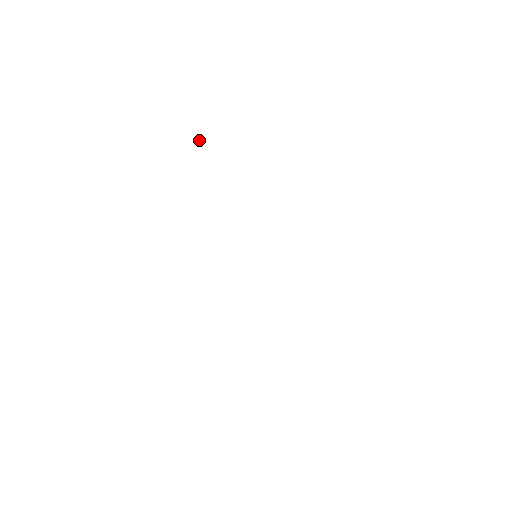
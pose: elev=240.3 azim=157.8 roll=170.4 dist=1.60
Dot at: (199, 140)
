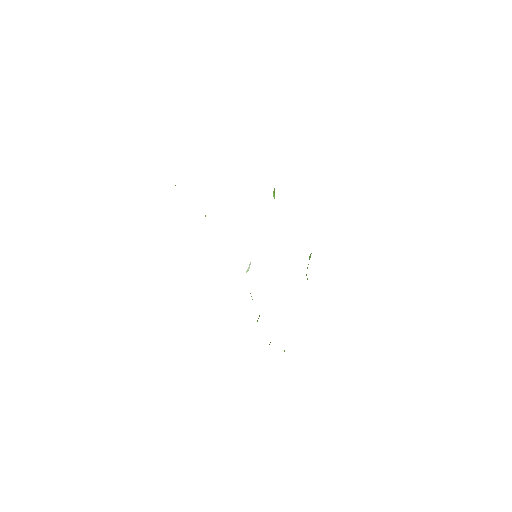
Dot at: occluded
